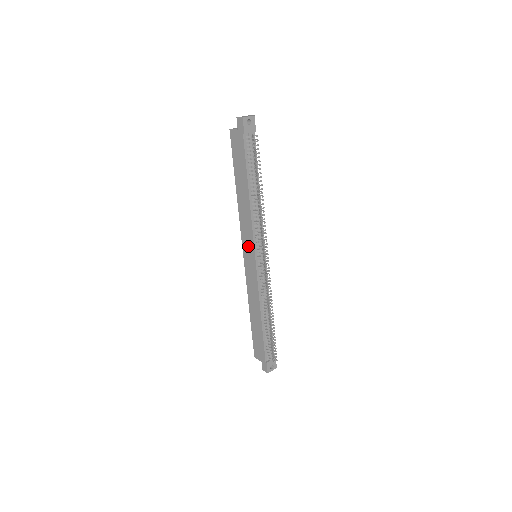
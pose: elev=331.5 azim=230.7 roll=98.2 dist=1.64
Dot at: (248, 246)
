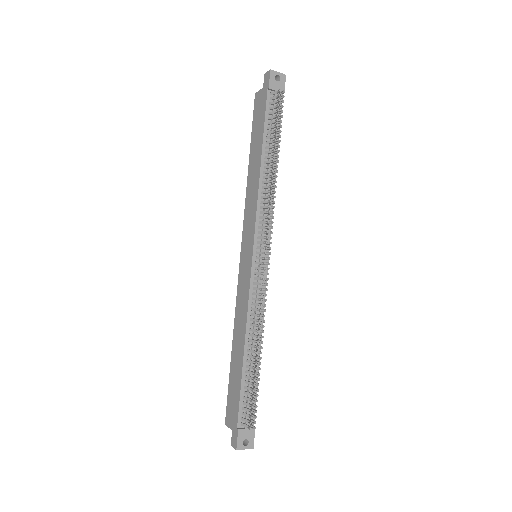
Dot at: (248, 238)
